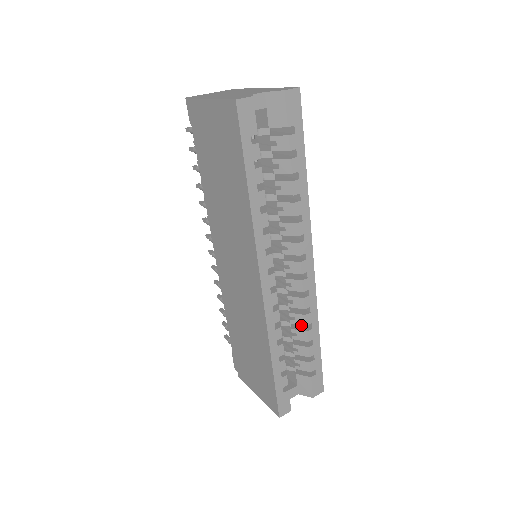
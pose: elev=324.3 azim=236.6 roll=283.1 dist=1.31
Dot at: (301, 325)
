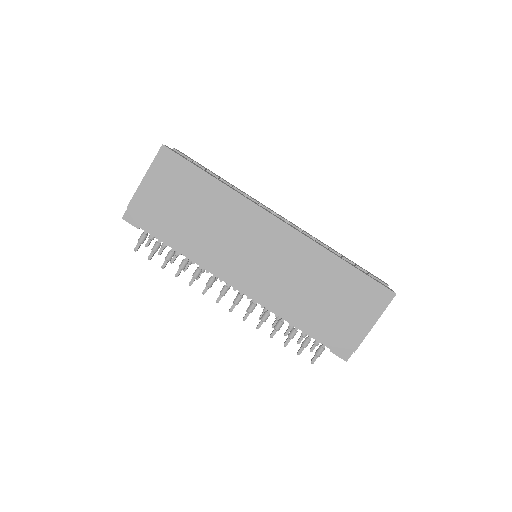
Dot at: occluded
